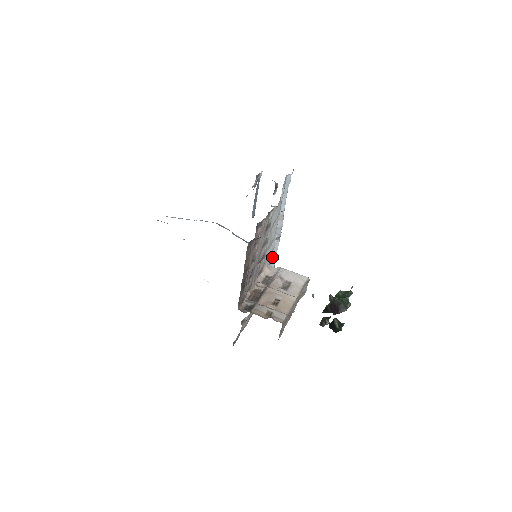
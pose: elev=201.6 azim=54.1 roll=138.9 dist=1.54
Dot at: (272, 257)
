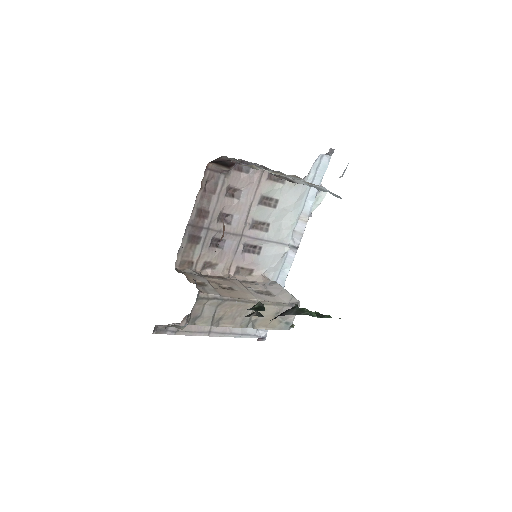
Dot at: (280, 276)
